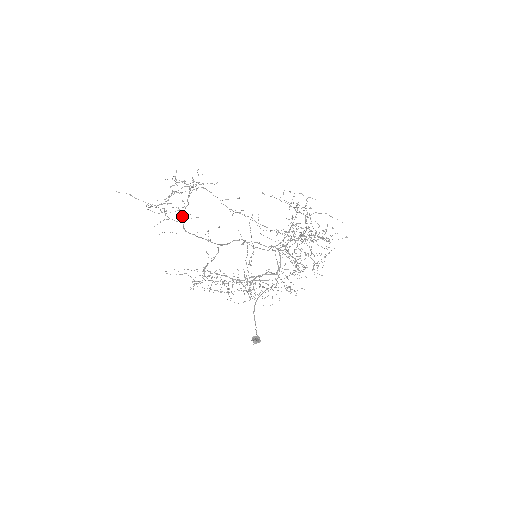
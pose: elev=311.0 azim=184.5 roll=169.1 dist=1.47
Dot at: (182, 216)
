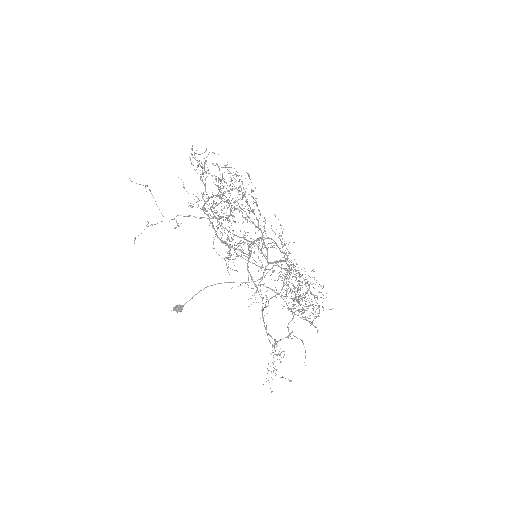
Dot at: (212, 196)
